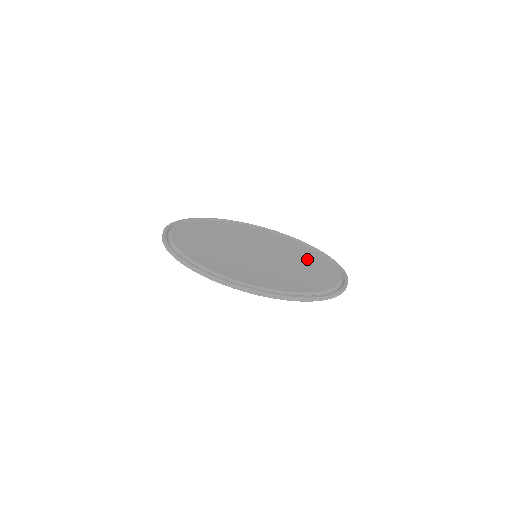
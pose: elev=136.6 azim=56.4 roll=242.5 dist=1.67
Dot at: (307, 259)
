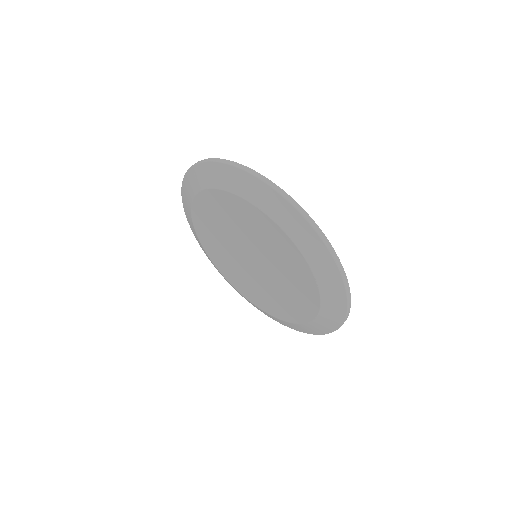
Dot at: occluded
